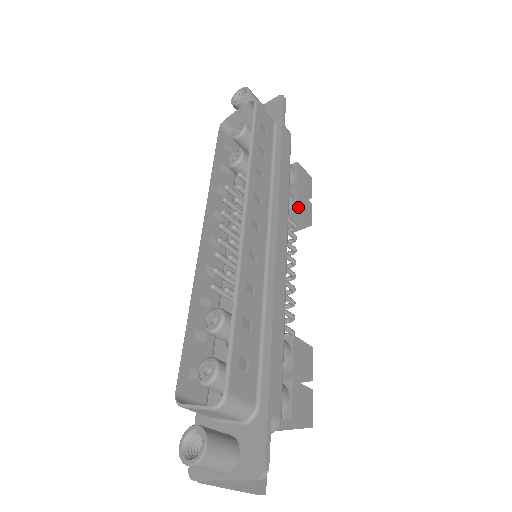
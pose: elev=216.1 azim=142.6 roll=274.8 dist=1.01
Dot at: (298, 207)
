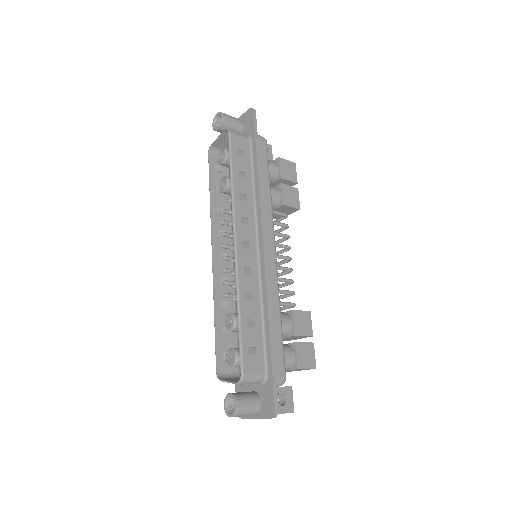
Dot at: (284, 201)
